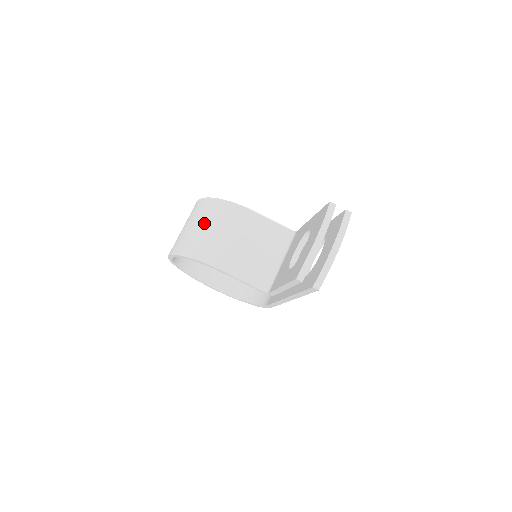
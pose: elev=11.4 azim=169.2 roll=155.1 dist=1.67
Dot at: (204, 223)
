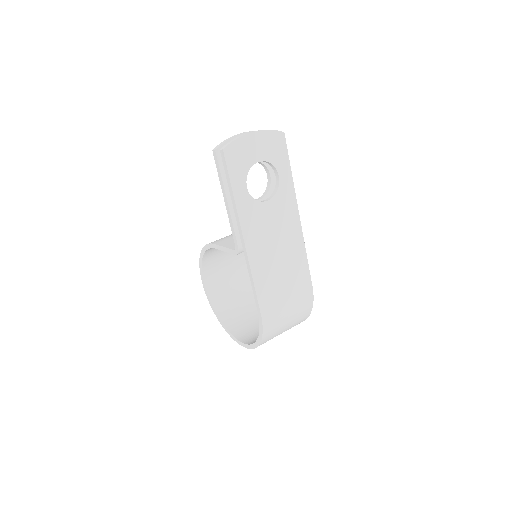
Dot at: occluded
